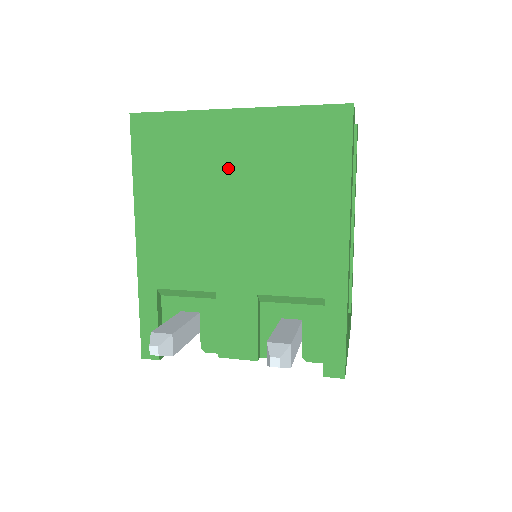
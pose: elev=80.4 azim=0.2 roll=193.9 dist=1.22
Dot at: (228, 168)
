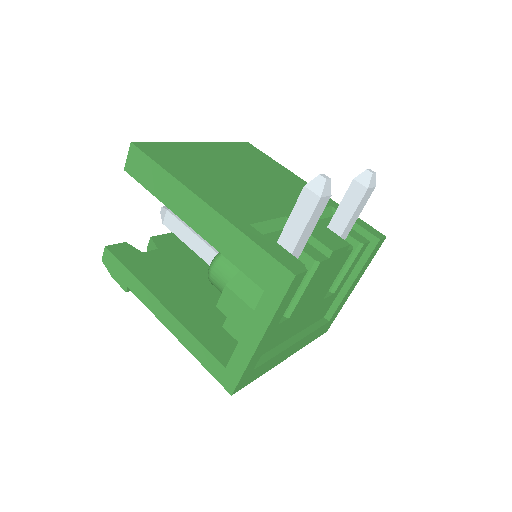
Dot at: (221, 162)
